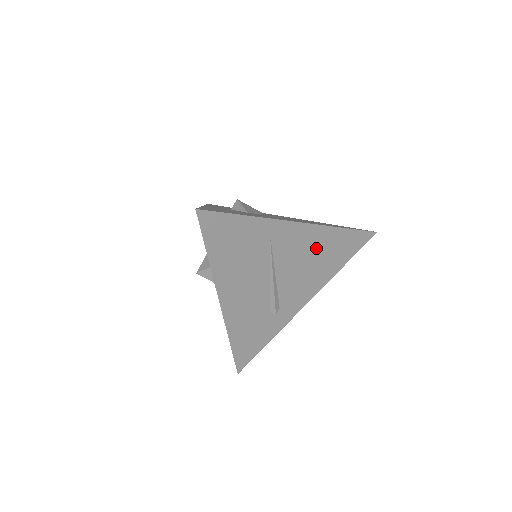
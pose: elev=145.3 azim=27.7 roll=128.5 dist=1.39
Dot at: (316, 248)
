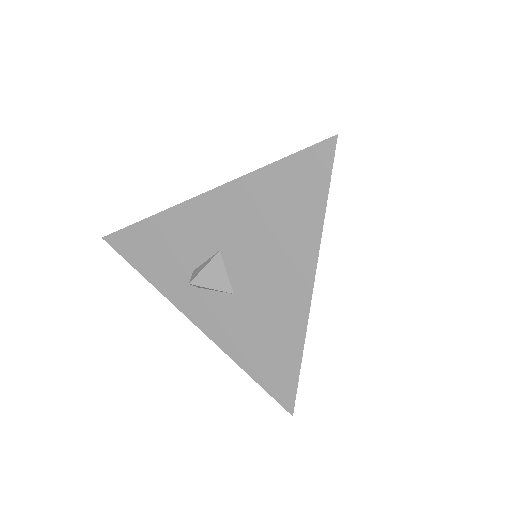
Dot at: occluded
